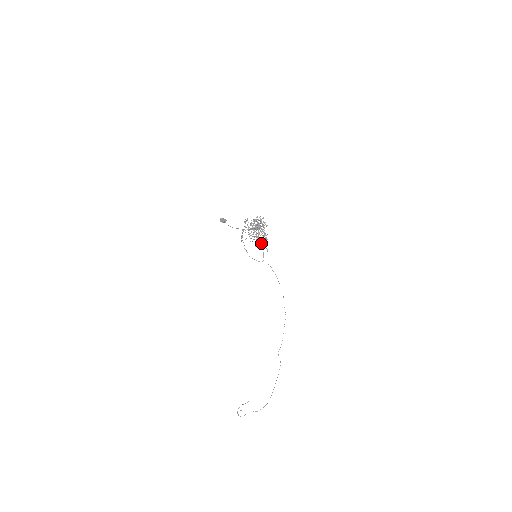
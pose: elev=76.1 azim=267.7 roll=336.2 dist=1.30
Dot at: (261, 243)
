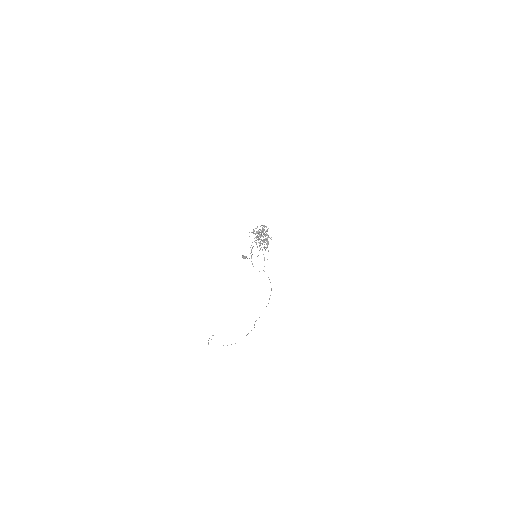
Dot at: occluded
